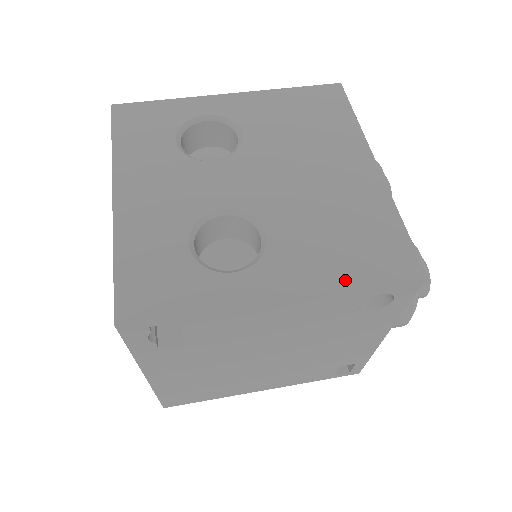
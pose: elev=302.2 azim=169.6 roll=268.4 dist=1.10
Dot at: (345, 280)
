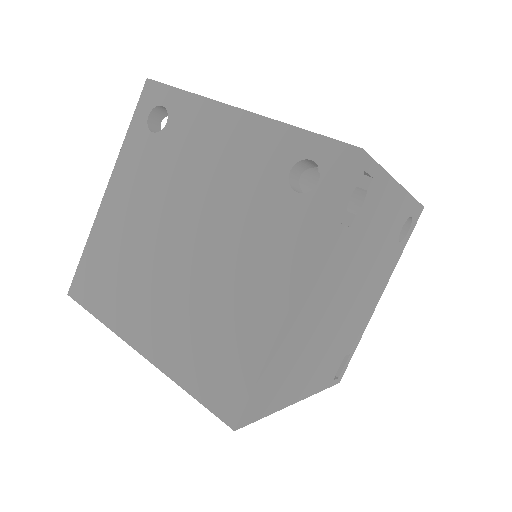
Dot at: occluded
